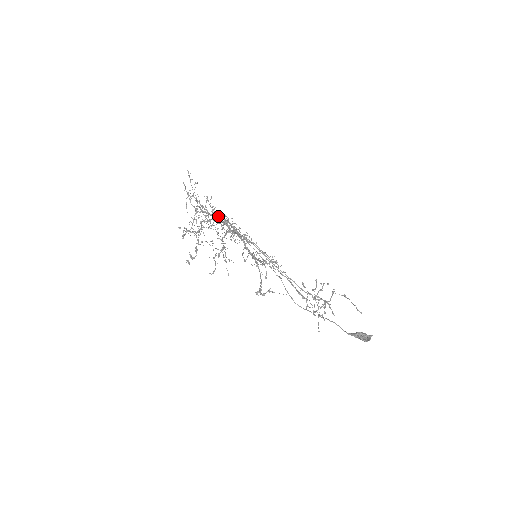
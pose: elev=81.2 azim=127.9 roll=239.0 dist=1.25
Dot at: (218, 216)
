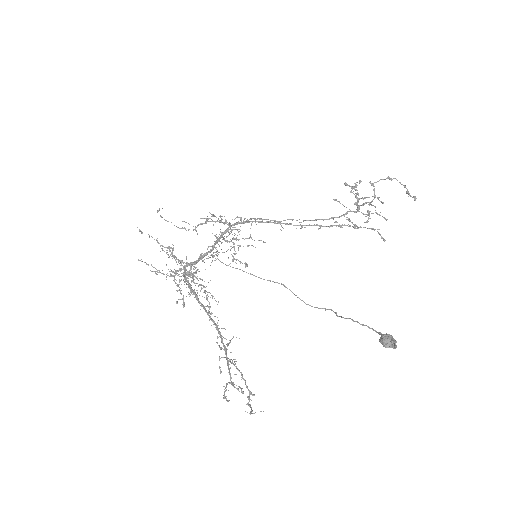
Dot at: occluded
